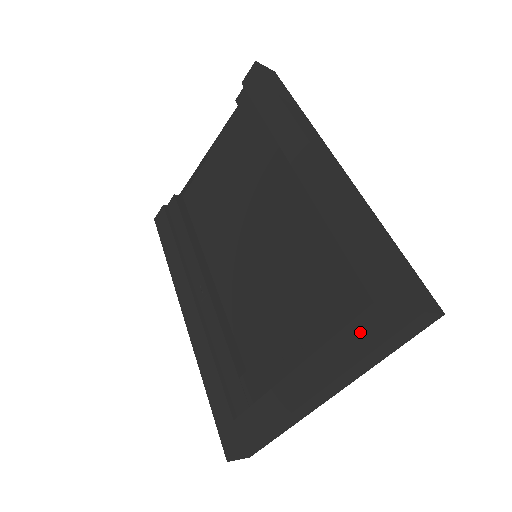
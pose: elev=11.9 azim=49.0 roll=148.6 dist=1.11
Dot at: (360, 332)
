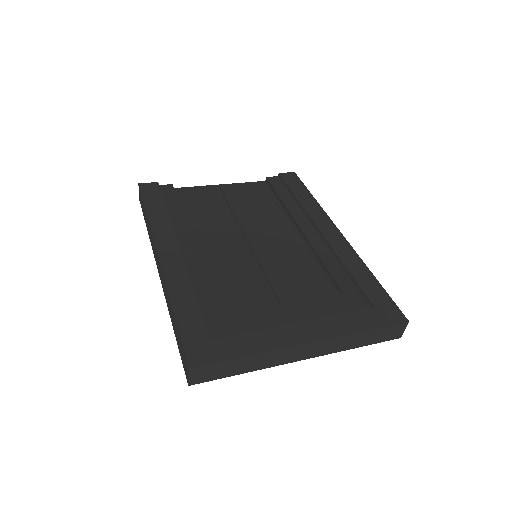
Dot at: (363, 318)
